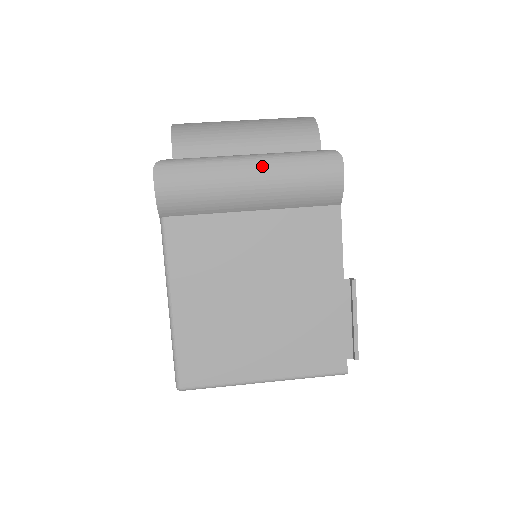
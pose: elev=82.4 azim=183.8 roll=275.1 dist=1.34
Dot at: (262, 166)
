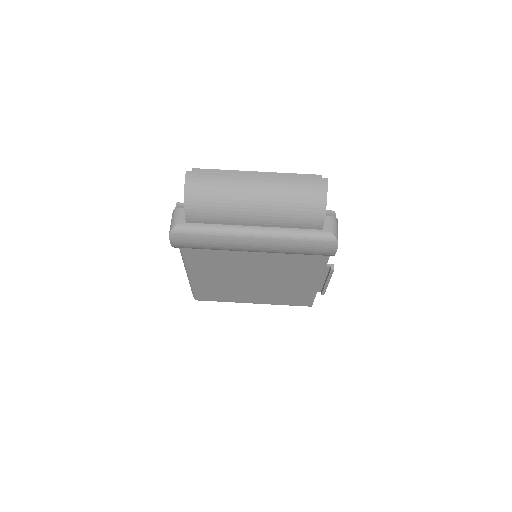
Dot at: (264, 243)
